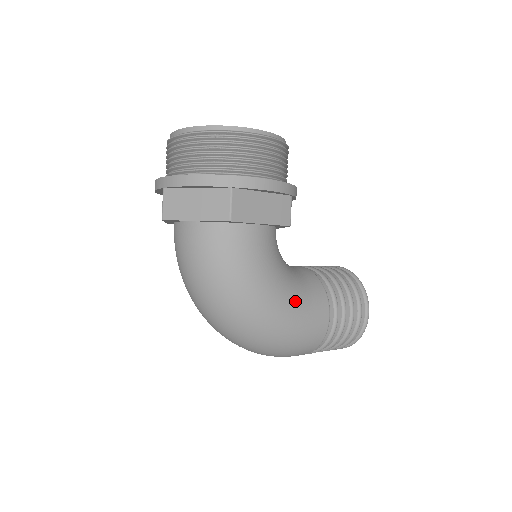
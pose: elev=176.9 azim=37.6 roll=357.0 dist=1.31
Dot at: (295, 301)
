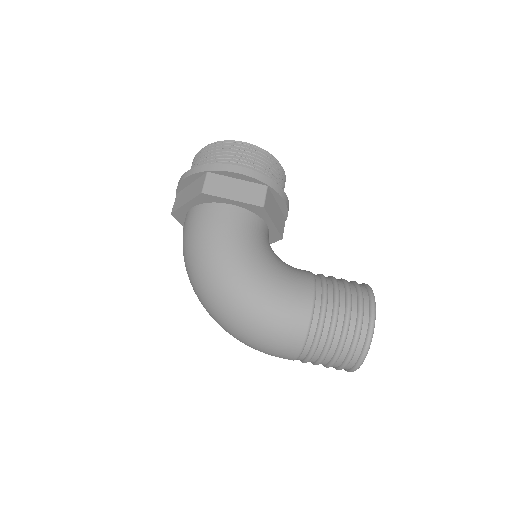
Dot at: (269, 275)
